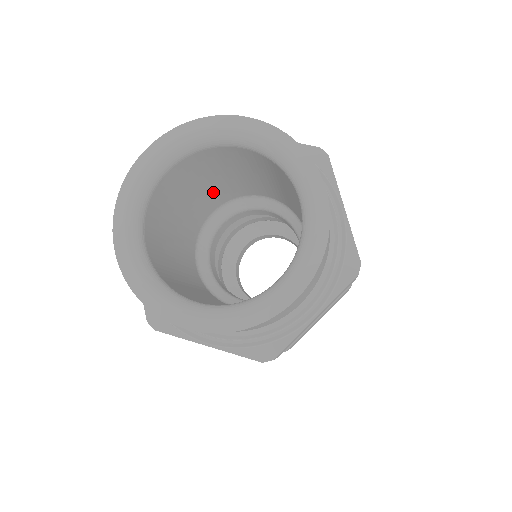
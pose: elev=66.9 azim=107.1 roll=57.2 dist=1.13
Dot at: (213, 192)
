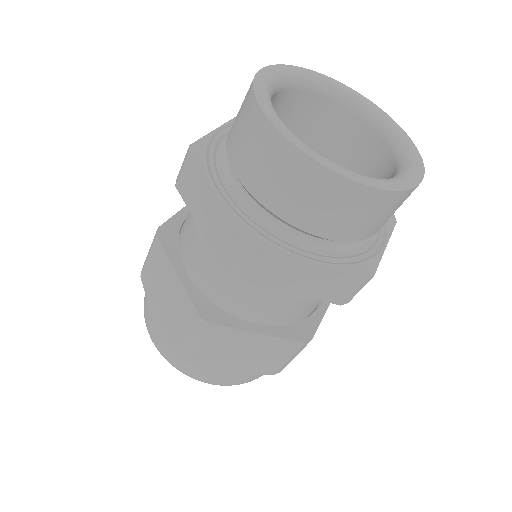
Dot at: occluded
